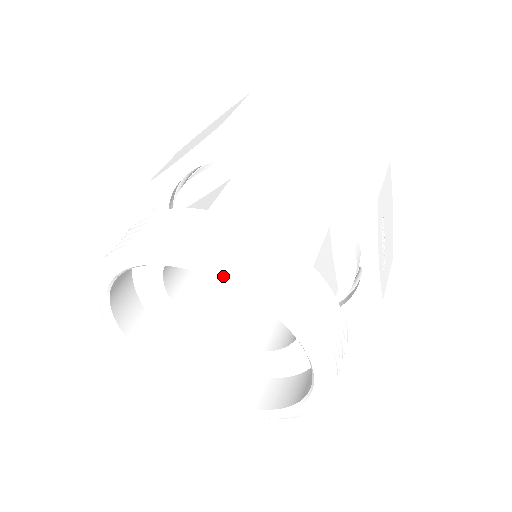
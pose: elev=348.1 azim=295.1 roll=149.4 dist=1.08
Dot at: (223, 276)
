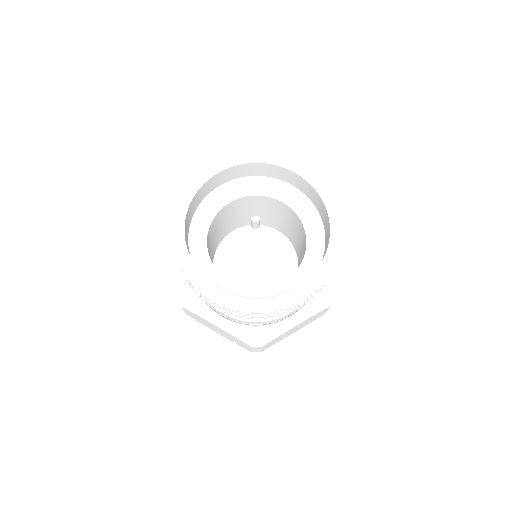
Dot at: (290, 163)
